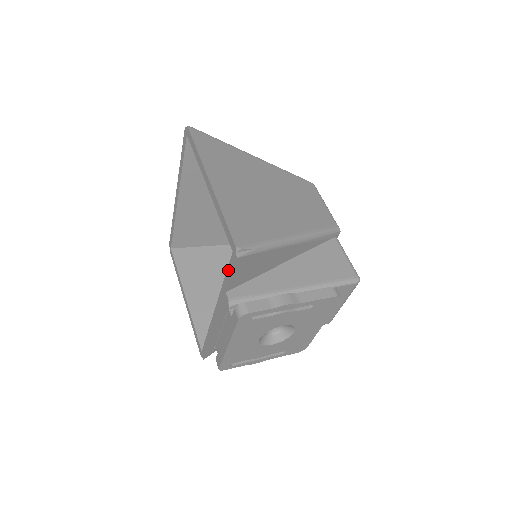
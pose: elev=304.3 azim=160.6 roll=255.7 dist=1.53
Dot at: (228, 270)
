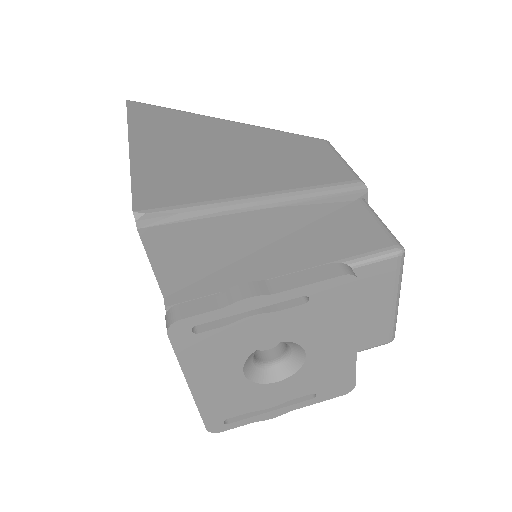
Dot at: occluded
